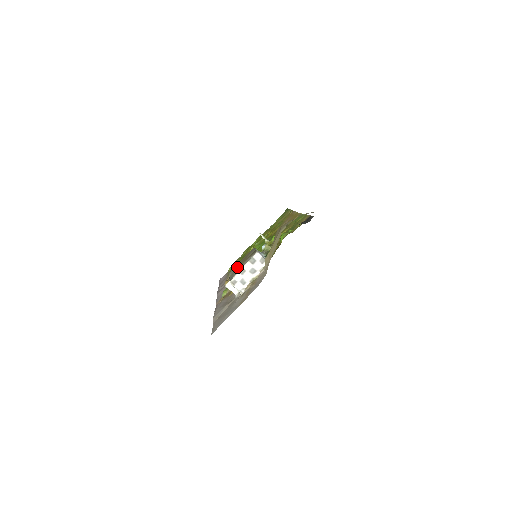
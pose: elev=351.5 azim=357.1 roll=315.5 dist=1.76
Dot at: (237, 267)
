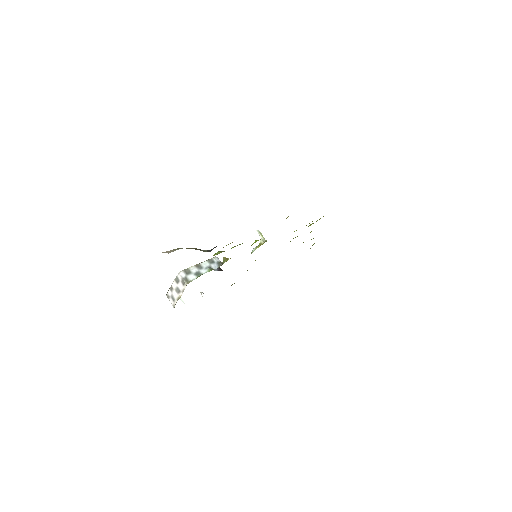
Dot at: occluded
